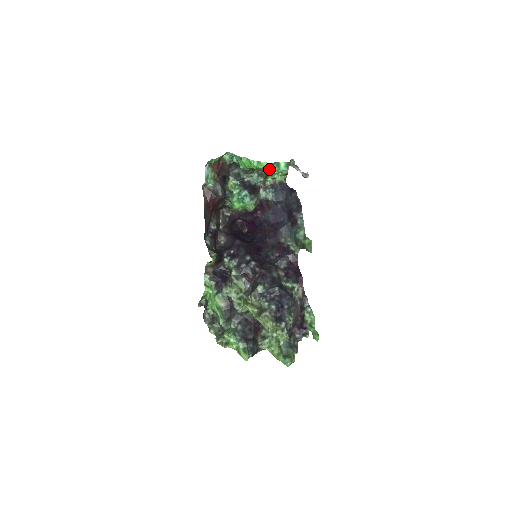
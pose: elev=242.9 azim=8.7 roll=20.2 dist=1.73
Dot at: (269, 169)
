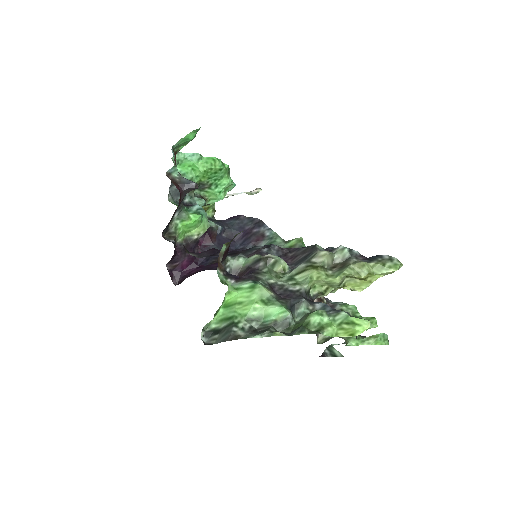
Dot at: (224, 178)
